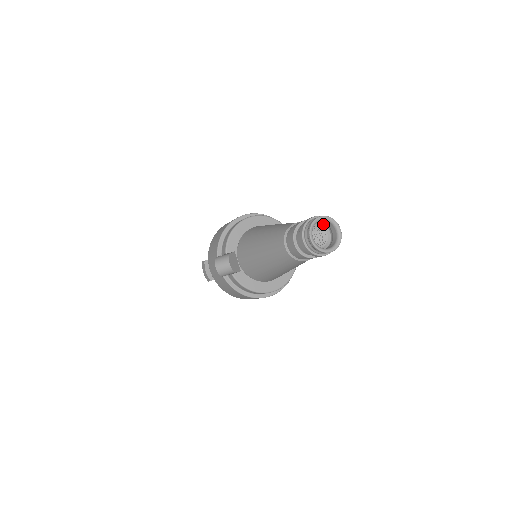
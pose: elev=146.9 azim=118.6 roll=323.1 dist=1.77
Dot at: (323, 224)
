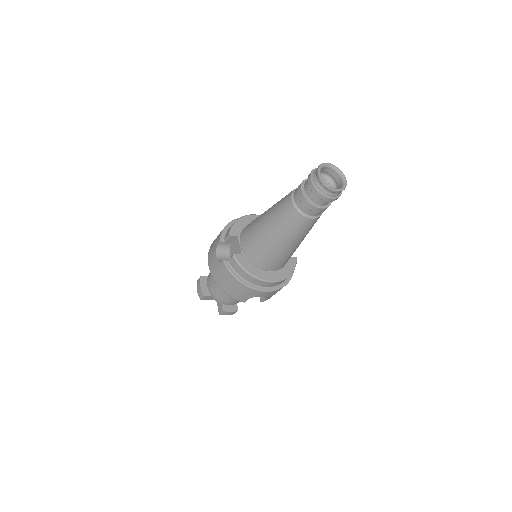
Dot at: (329, 178)
